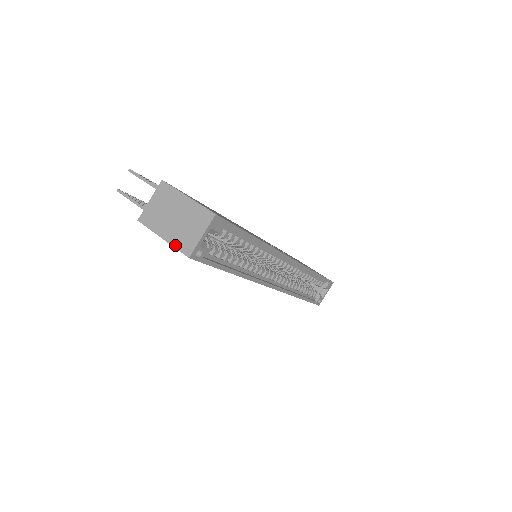
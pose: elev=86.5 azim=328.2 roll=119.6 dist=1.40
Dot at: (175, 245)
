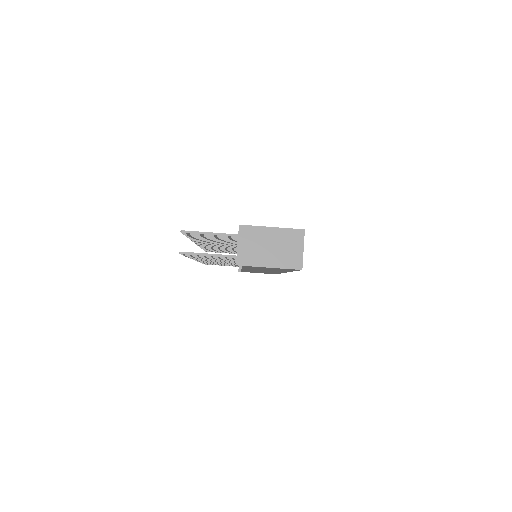
Dot at: (284, 267)
